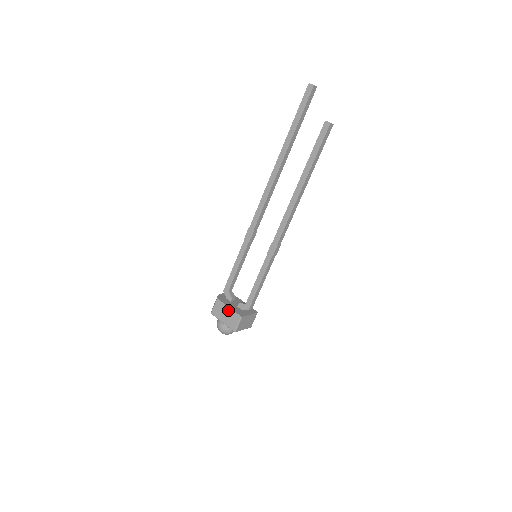
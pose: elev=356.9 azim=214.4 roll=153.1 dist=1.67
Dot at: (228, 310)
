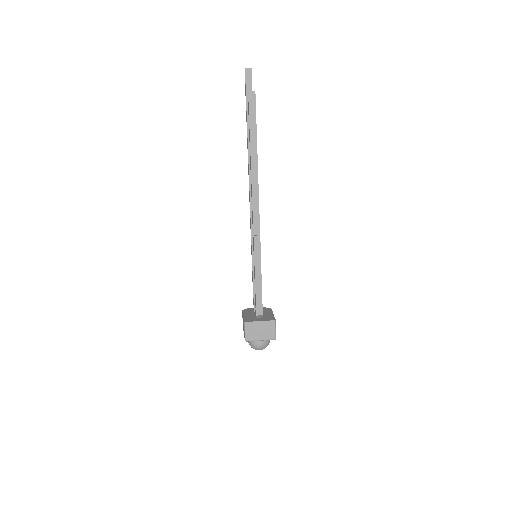
Dot at: occluded
